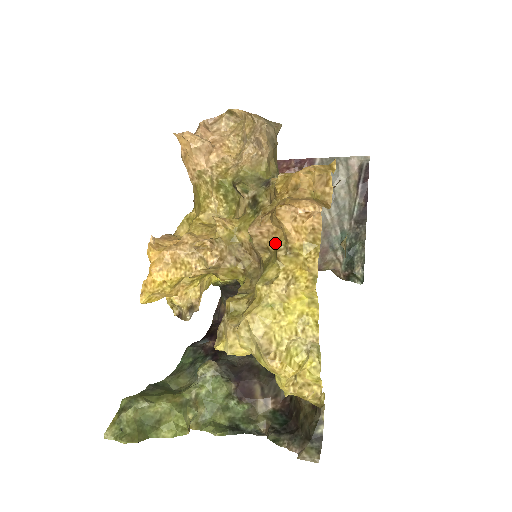
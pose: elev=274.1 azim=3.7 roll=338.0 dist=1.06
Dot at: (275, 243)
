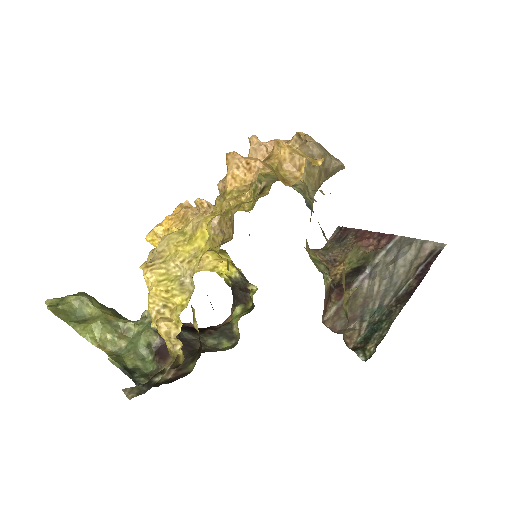
Dot at: occluded
